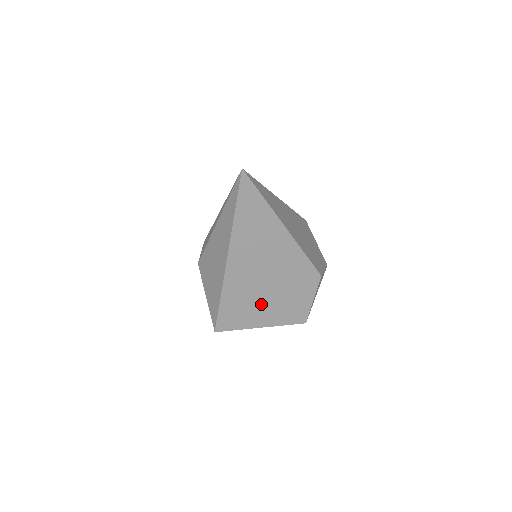
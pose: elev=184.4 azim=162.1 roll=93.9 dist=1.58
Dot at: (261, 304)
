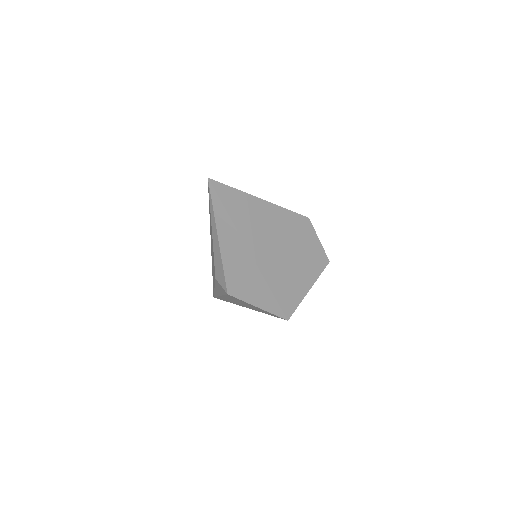
Dot at: (295, 271)
